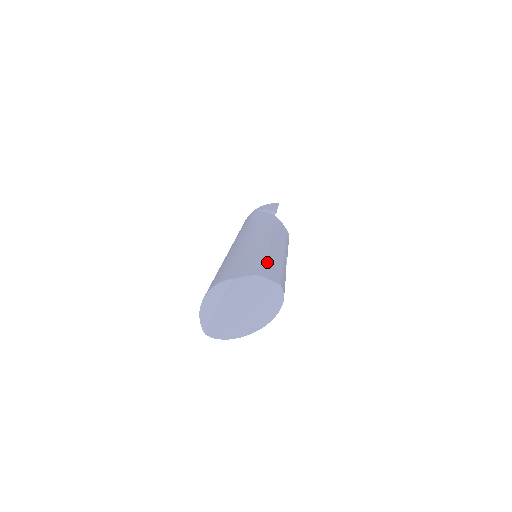
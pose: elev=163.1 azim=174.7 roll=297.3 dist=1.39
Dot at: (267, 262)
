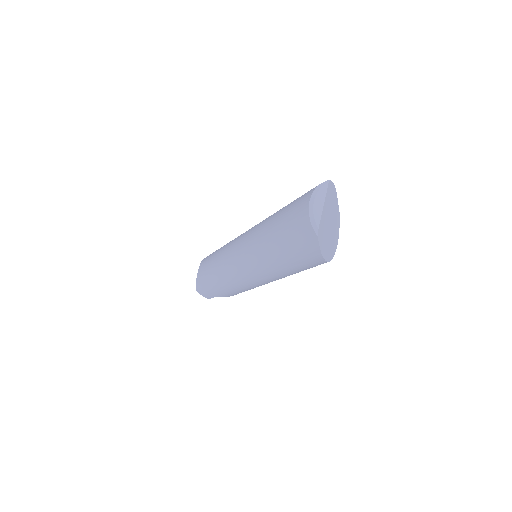
Dot at: occluded
